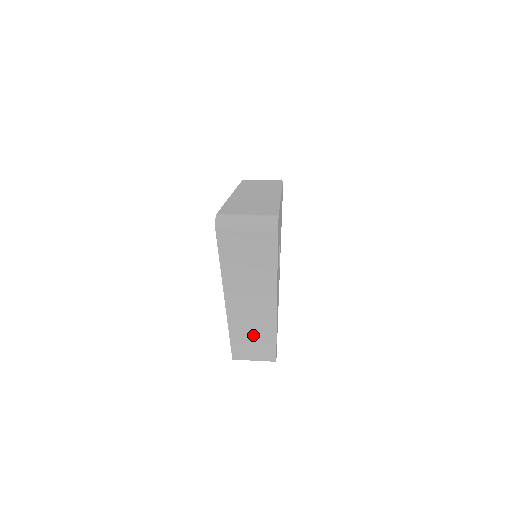
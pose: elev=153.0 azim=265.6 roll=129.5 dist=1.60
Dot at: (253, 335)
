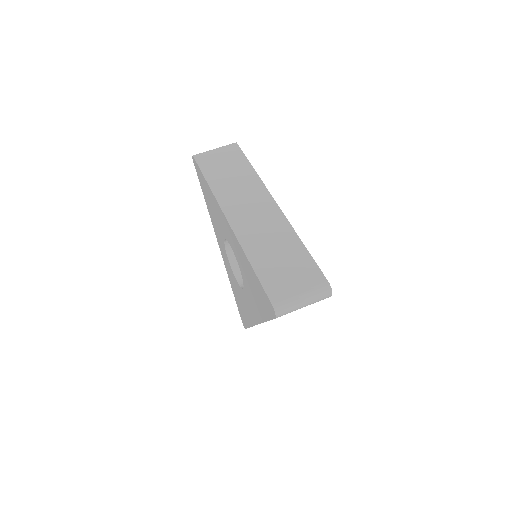
Dot at: occluded
